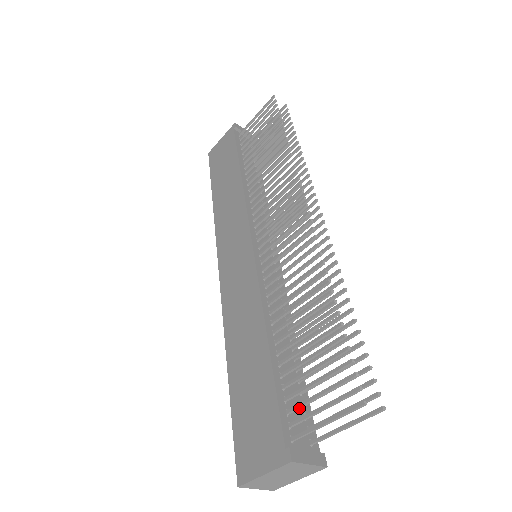
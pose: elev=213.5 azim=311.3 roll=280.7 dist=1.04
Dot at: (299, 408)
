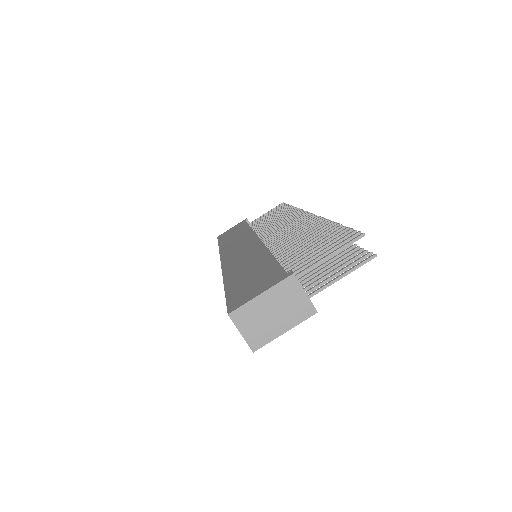
Dot at: (299, 267)
